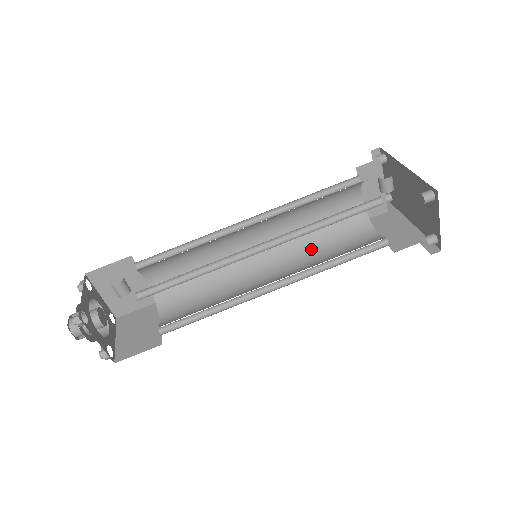
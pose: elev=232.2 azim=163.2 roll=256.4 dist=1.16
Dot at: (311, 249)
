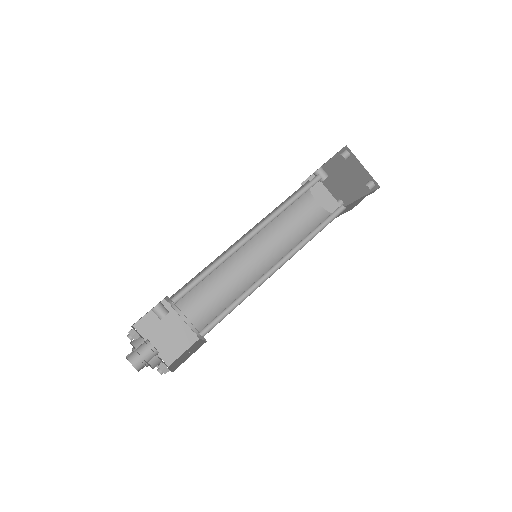
Dot at: occluded
